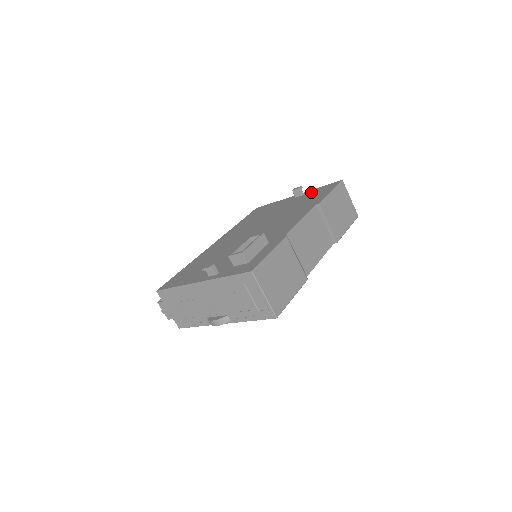
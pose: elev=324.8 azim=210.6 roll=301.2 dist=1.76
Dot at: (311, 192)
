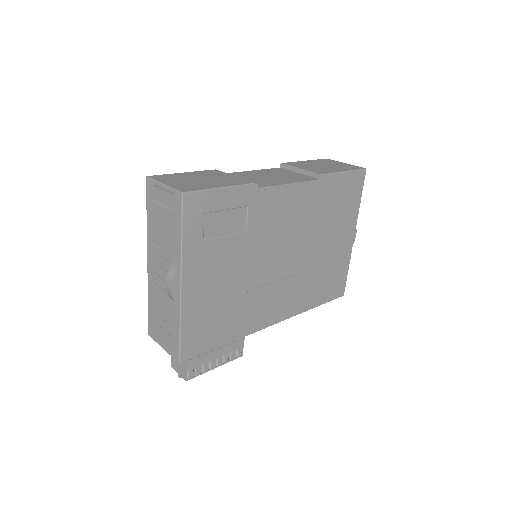
Dot at: occluded
